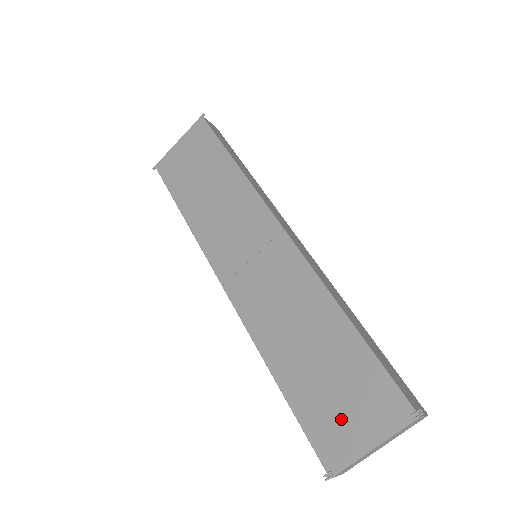
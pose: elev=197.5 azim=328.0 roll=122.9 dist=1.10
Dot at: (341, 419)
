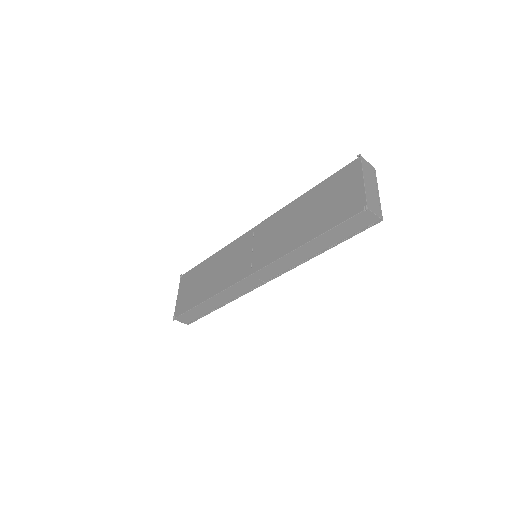
Dot at: (344, 199)
